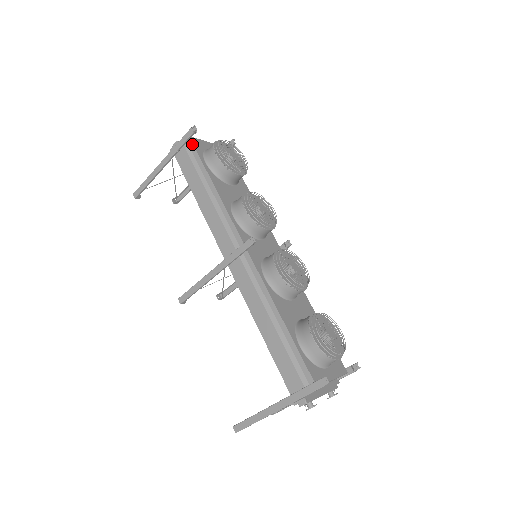
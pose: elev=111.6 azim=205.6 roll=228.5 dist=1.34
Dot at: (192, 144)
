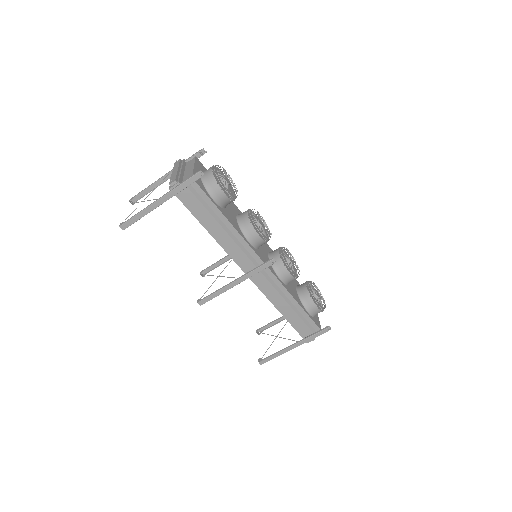
Dot at: (198, 186)
